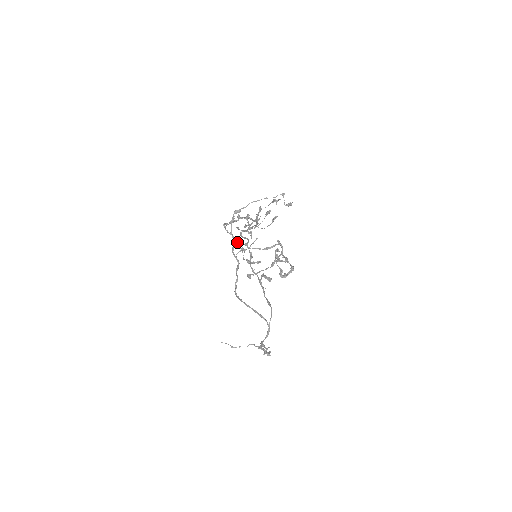
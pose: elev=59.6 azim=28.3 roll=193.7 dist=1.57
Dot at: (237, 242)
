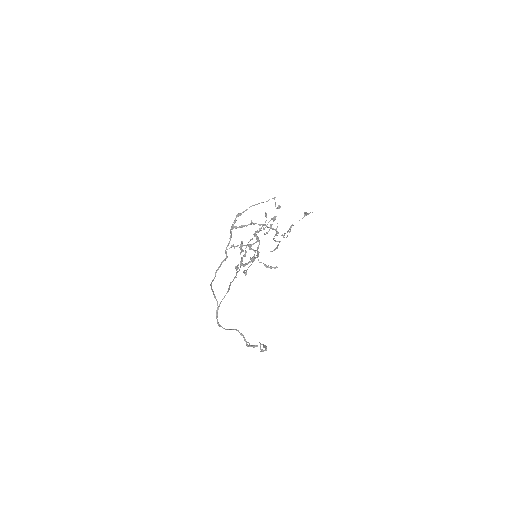
Dot at: occluded
